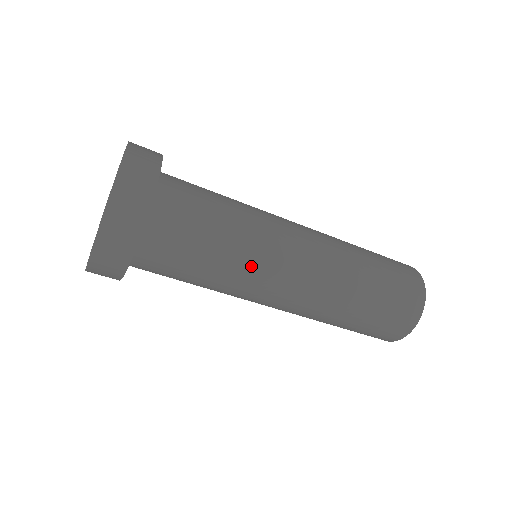
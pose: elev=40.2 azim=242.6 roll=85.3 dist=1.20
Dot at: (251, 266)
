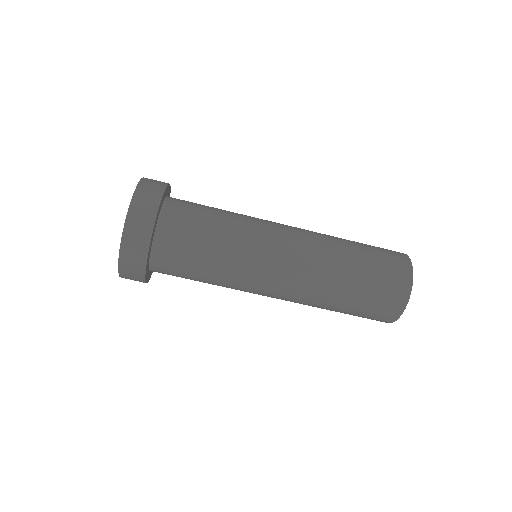
Dot at: (250, 229)
